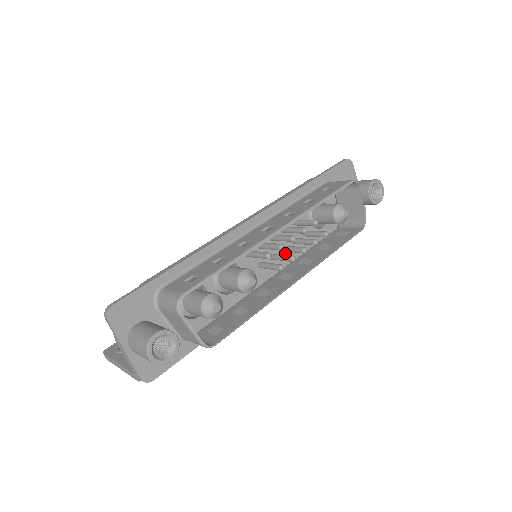
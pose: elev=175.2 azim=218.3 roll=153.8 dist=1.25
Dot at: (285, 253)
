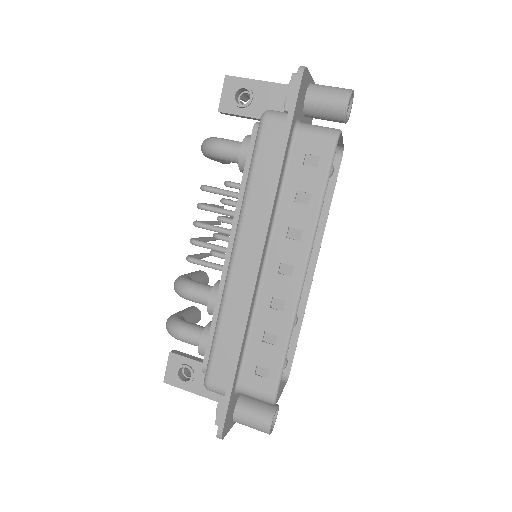
Dot at: occluded
